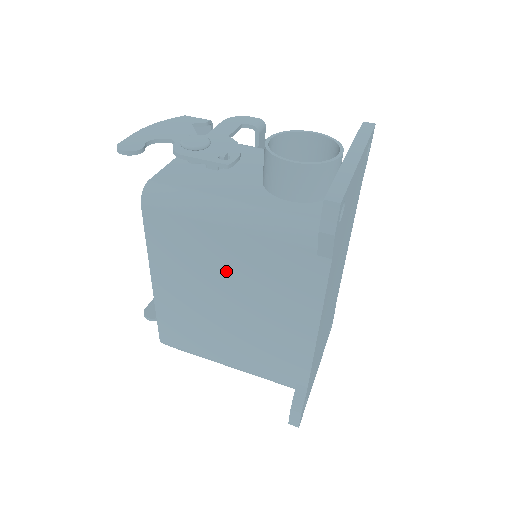
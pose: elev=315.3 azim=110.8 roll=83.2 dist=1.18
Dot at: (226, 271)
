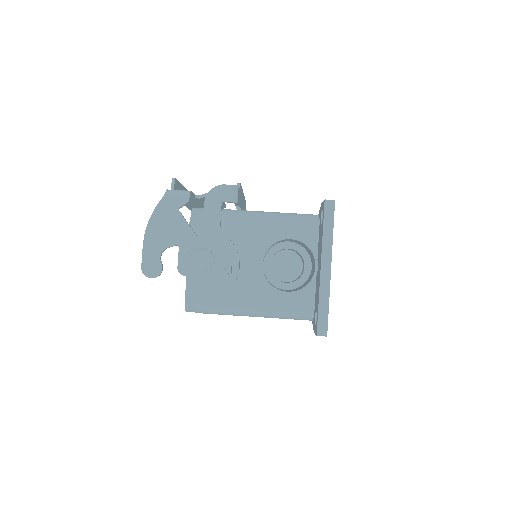
Dot at: occluded
